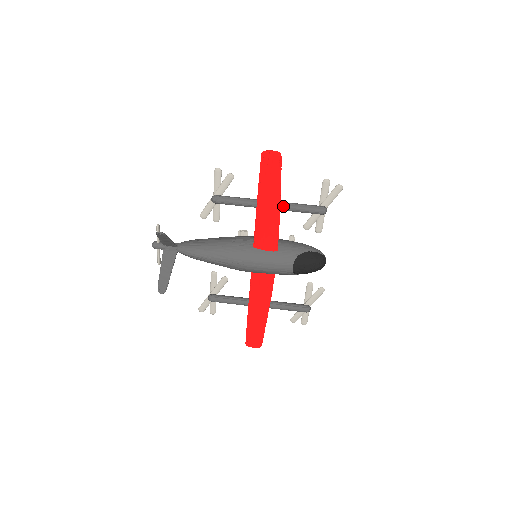
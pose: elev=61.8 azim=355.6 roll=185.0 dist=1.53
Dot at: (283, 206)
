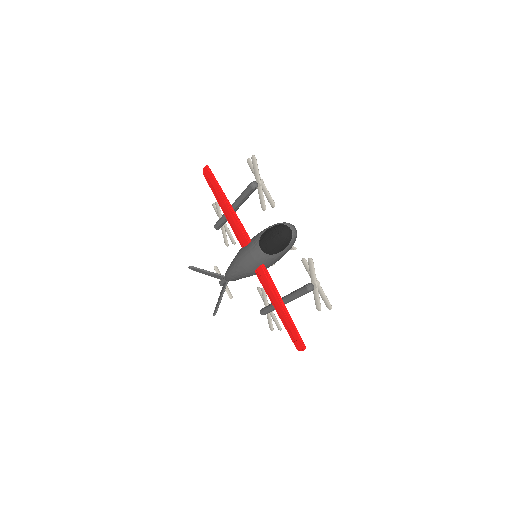
Dot at: (235, 202)
